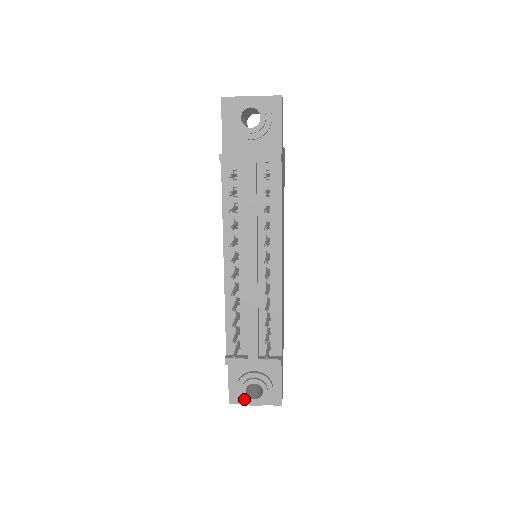
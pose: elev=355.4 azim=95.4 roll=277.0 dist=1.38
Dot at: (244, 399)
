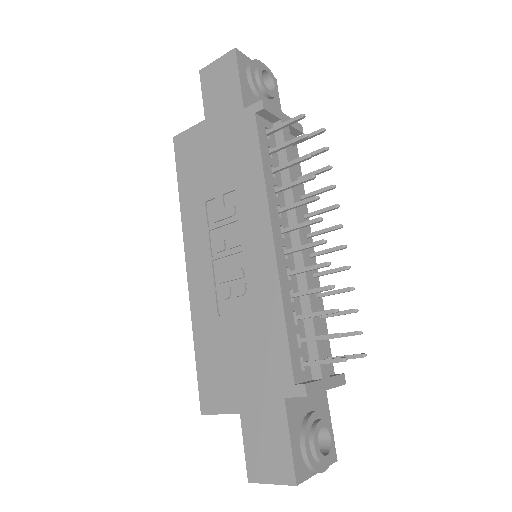
Dot at: (314, 463)
